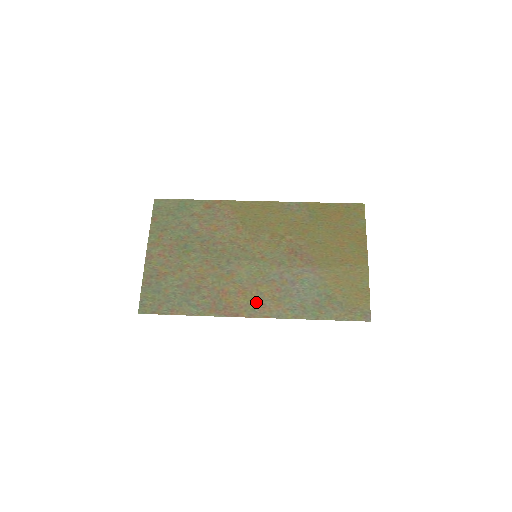
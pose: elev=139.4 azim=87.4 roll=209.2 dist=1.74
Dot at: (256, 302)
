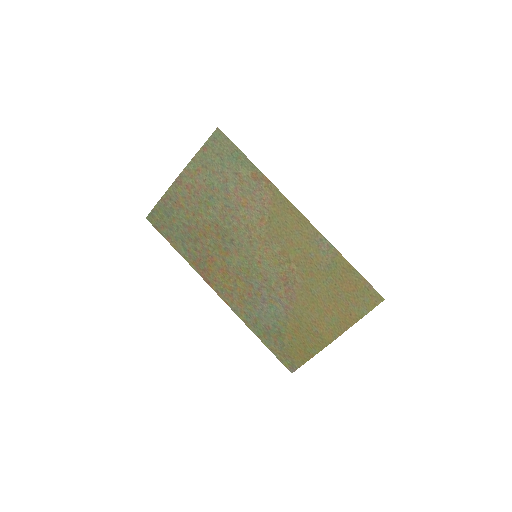
Dot at: (228, 287)
